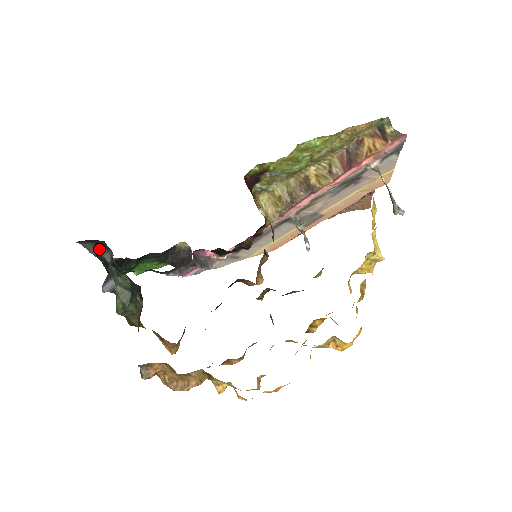
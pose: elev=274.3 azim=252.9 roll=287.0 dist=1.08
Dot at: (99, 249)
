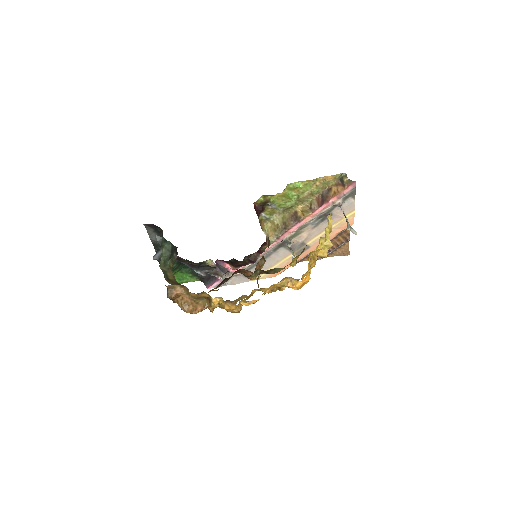
Dot at: (156, 236)
